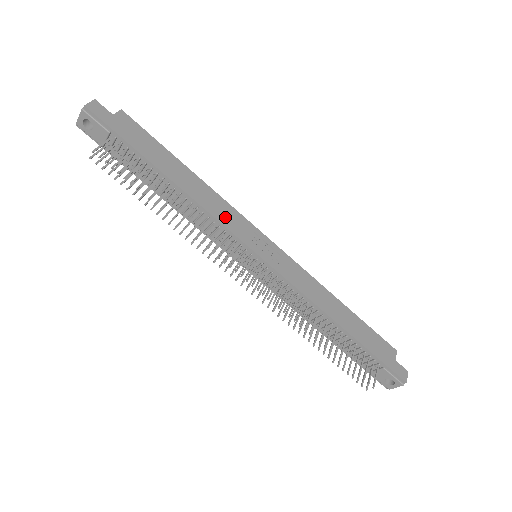
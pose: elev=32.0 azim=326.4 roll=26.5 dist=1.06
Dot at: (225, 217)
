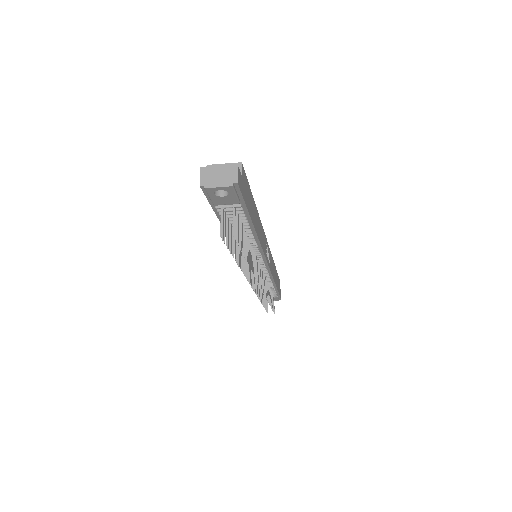
Dot at: (263, 242)
